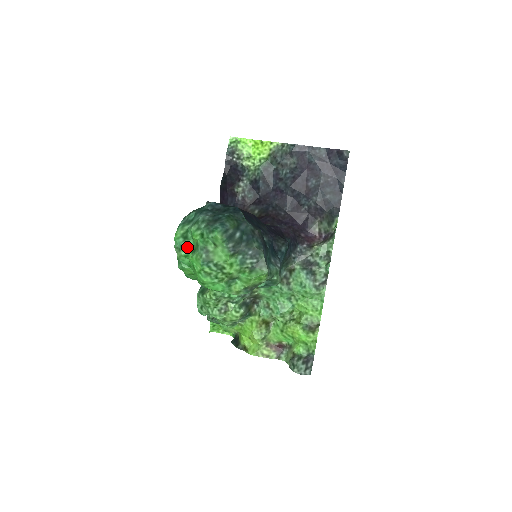
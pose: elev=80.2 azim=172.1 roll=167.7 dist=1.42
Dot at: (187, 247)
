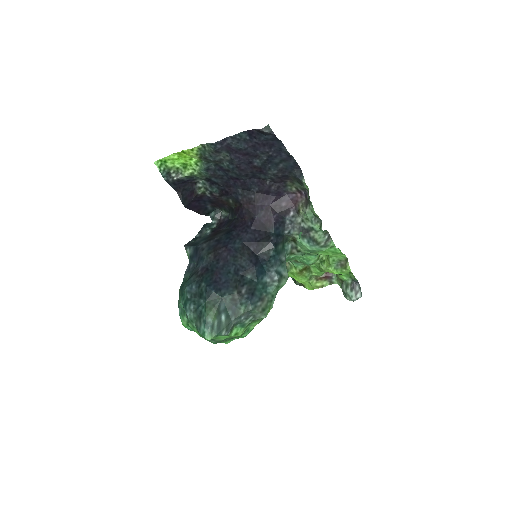
Dot at: occluded
